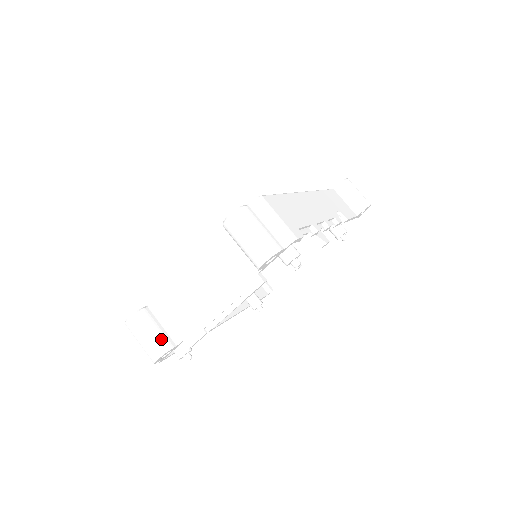
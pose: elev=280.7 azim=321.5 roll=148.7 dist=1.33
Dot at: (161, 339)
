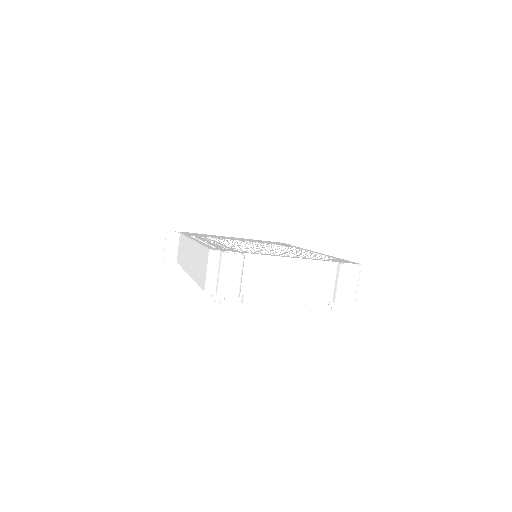
Dot at: occluded
